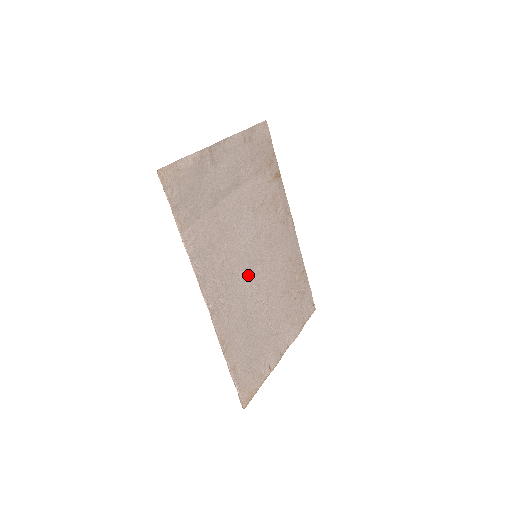
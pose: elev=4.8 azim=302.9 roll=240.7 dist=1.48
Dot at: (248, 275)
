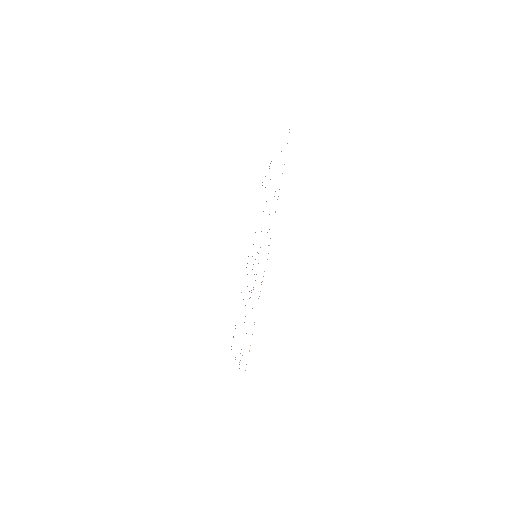
Dot at: occluded
